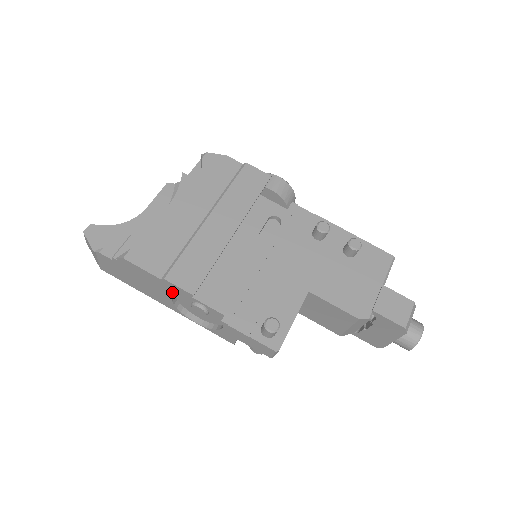
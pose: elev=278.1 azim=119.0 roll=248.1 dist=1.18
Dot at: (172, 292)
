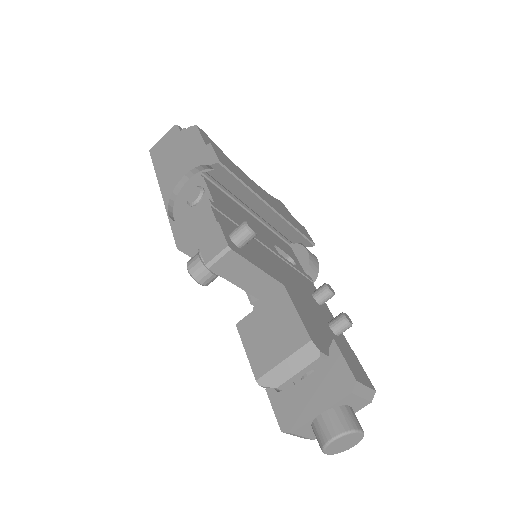
Dot at: (197, 163)
